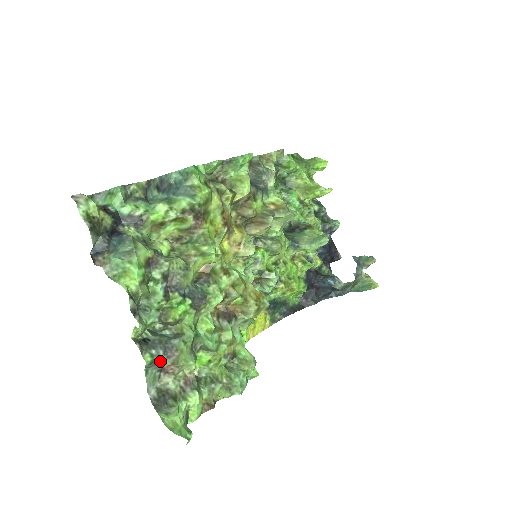
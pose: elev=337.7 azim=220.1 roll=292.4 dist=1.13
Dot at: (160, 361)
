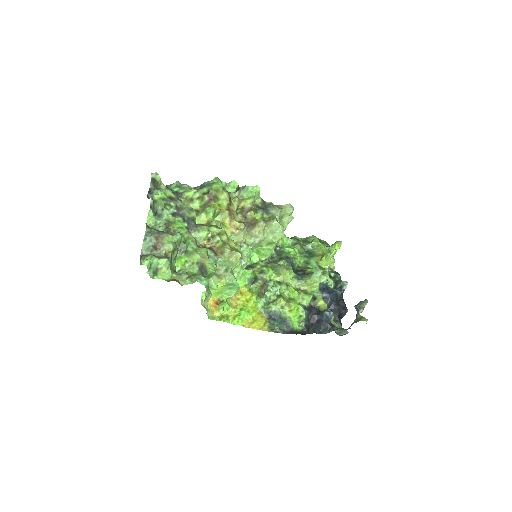
Dot at: (153, 233)
